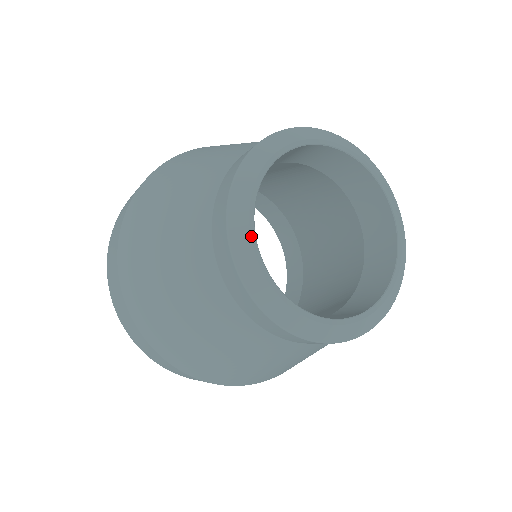
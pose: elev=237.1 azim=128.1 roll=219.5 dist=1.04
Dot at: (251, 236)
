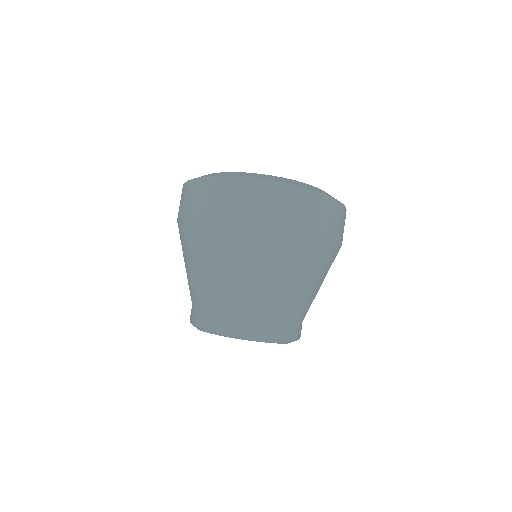
Dot at: occluded
